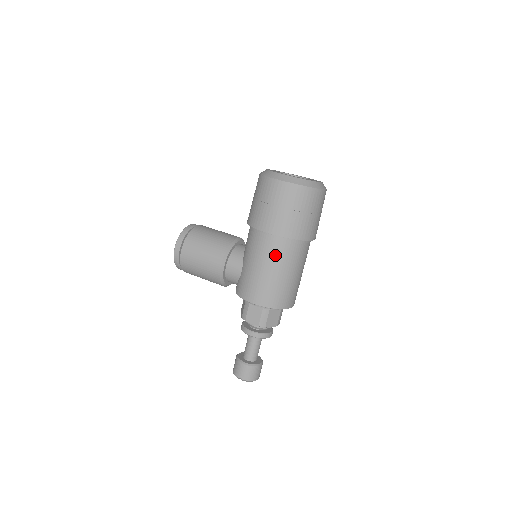
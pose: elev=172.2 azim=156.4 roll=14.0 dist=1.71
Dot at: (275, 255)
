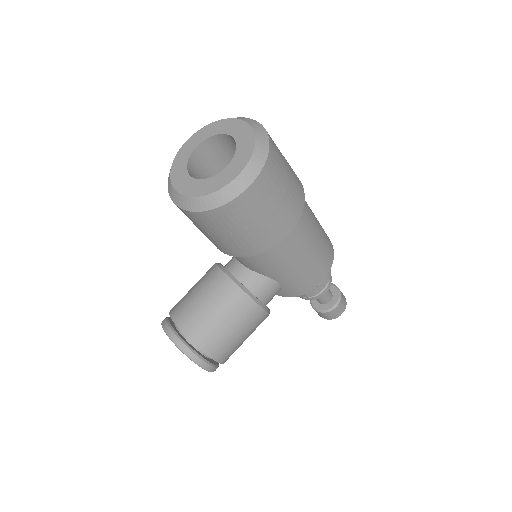
Dot at: (304, 235)
